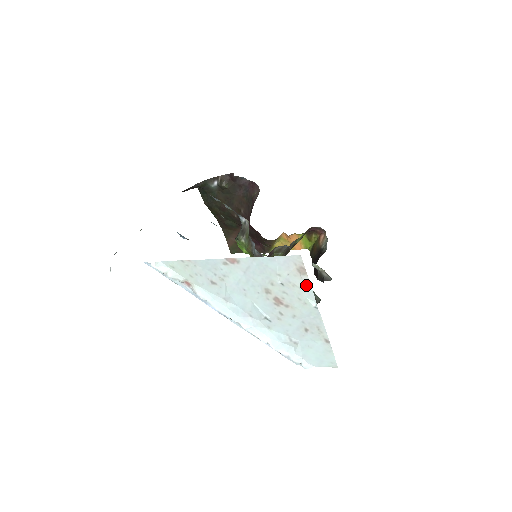
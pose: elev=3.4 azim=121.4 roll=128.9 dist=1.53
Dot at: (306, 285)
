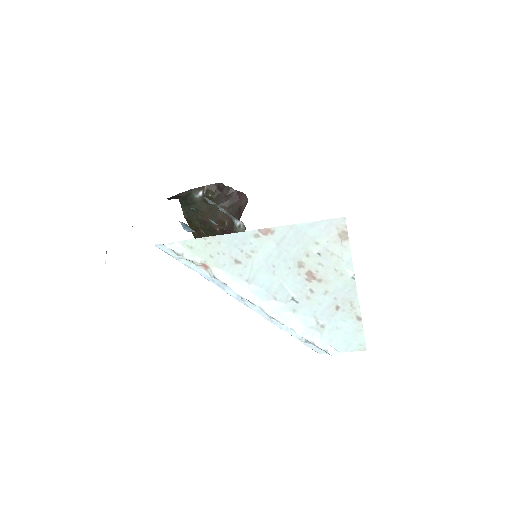
Dot at: (346, 252)
